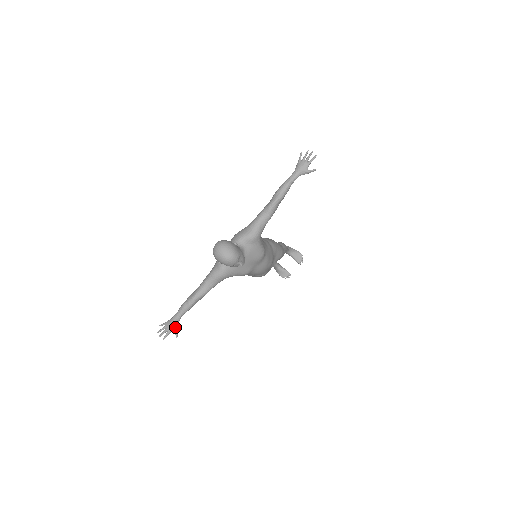
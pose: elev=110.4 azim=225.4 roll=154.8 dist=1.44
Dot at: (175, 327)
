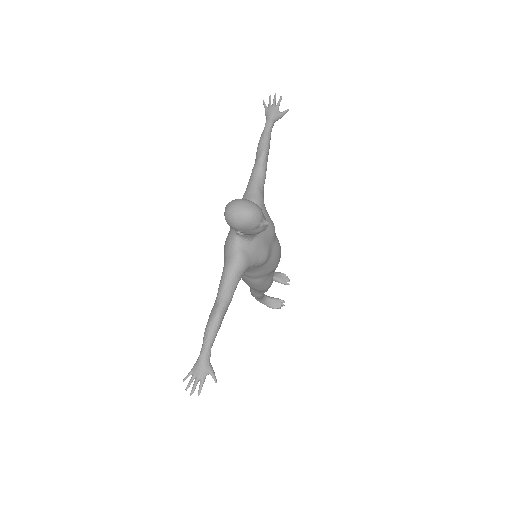
Dot at: (208, 367)
